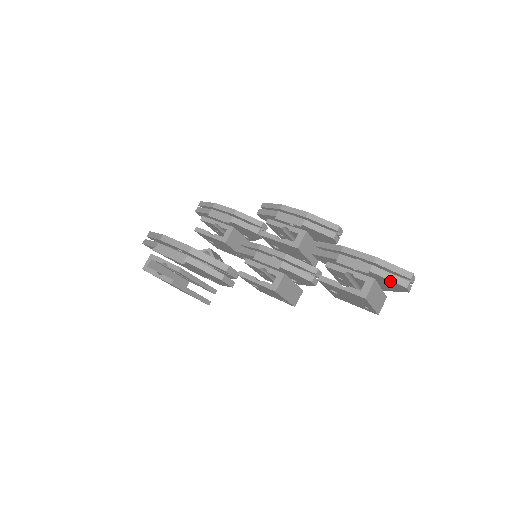
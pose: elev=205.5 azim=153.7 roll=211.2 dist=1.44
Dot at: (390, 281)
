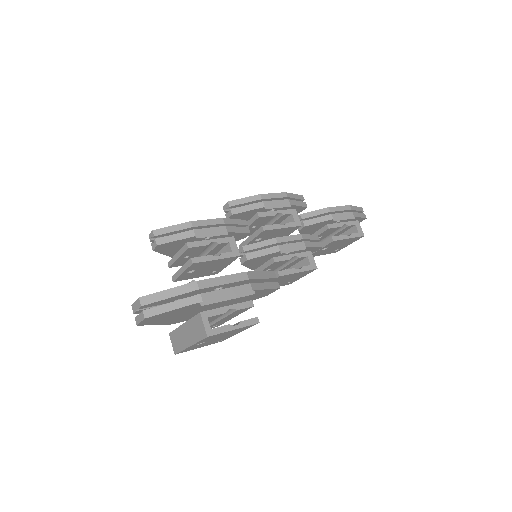
Dot at: (360, 218)
